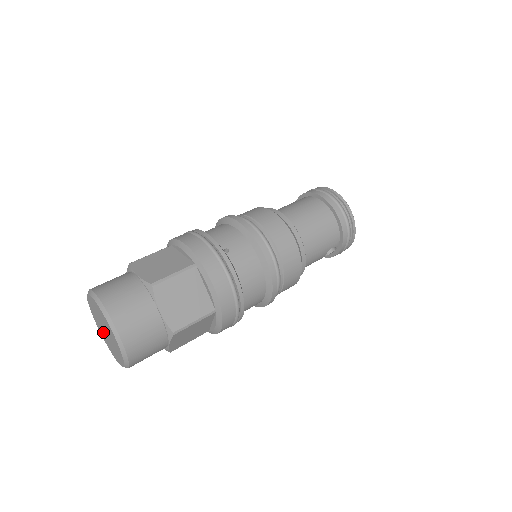
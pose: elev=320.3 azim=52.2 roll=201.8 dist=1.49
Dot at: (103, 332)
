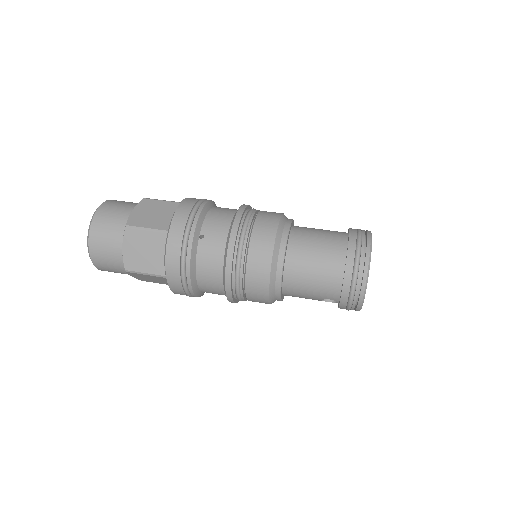
Dot at: occluded
